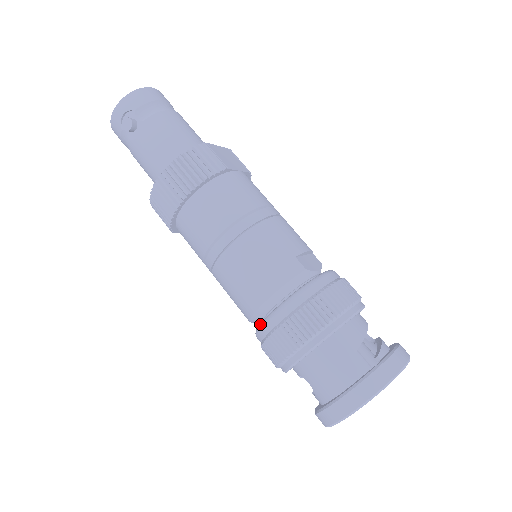
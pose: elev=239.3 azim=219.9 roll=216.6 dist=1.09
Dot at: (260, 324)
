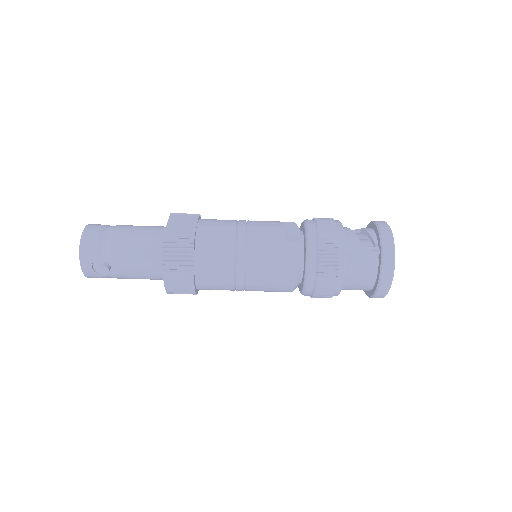
Dot at: (303, 291)
